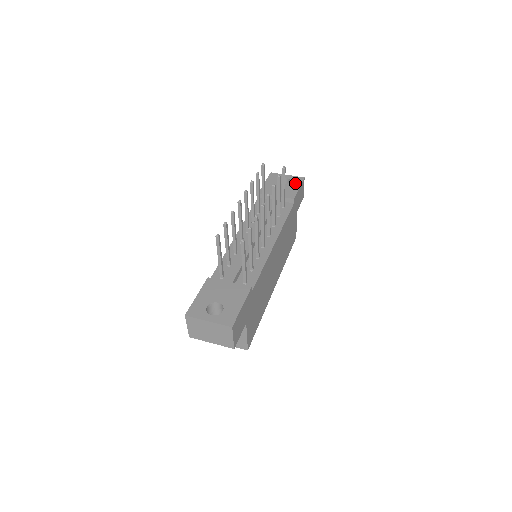
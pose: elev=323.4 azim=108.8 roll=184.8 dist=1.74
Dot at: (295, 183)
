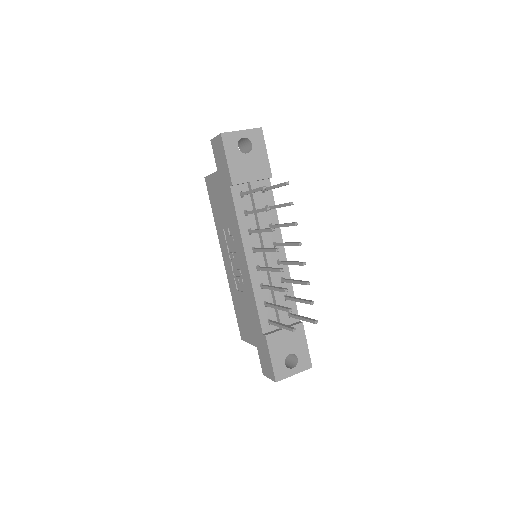
Dot at: (259, 145)
